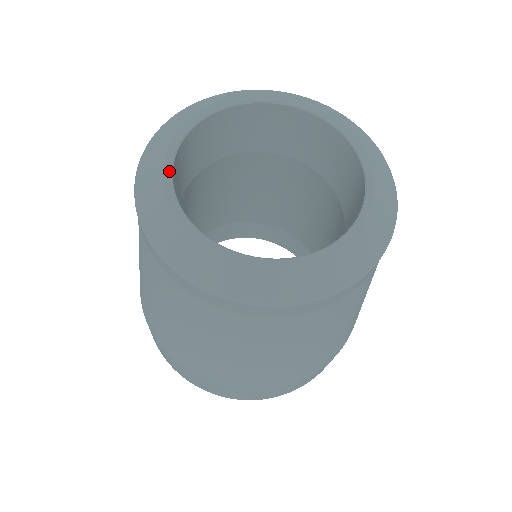
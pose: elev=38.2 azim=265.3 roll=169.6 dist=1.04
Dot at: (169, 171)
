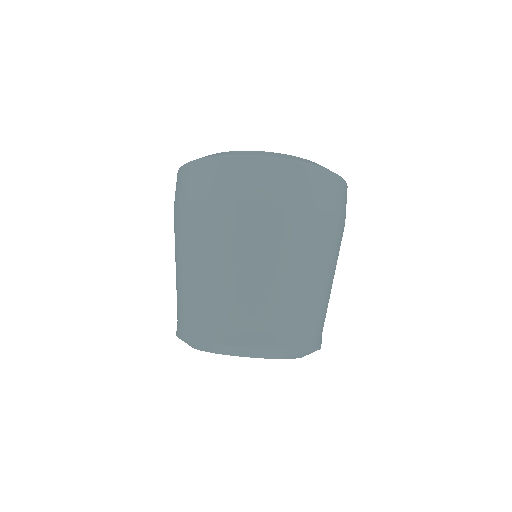
Dot at: occluded
